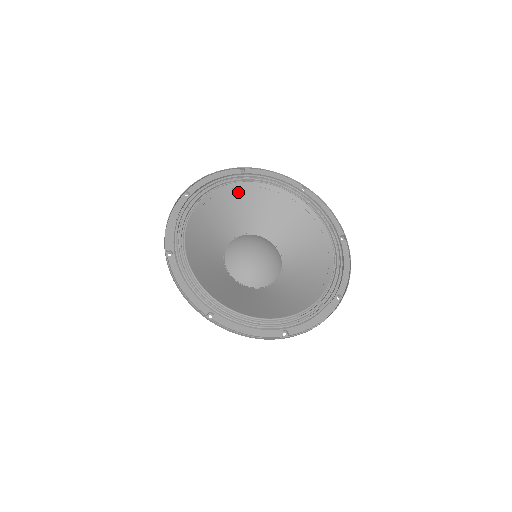
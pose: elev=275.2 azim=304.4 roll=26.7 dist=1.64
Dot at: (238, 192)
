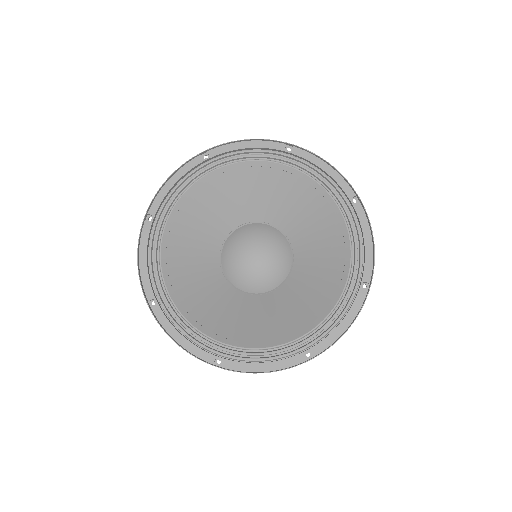
Dot at: (209, 186)
